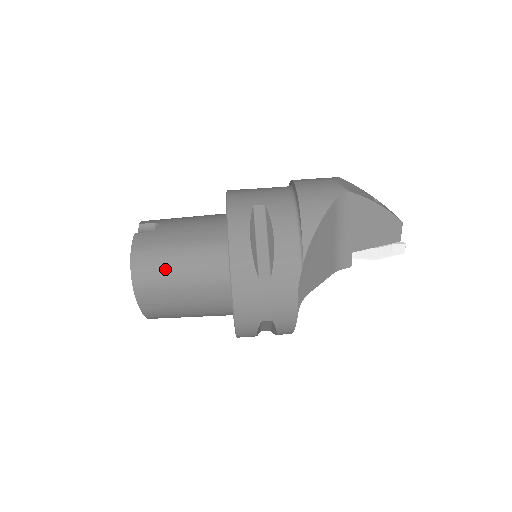
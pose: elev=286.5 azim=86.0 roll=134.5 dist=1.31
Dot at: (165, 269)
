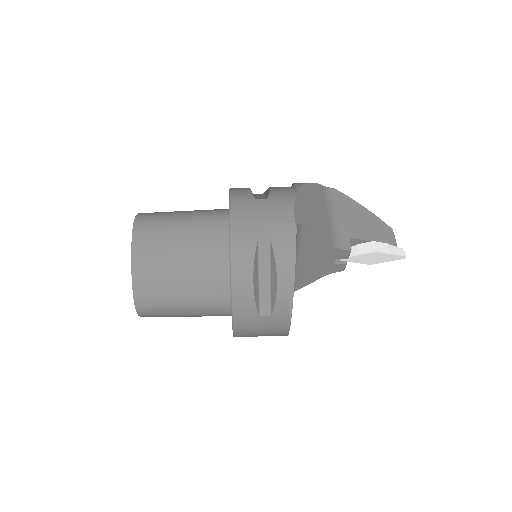
Dot at: (168, 215)
